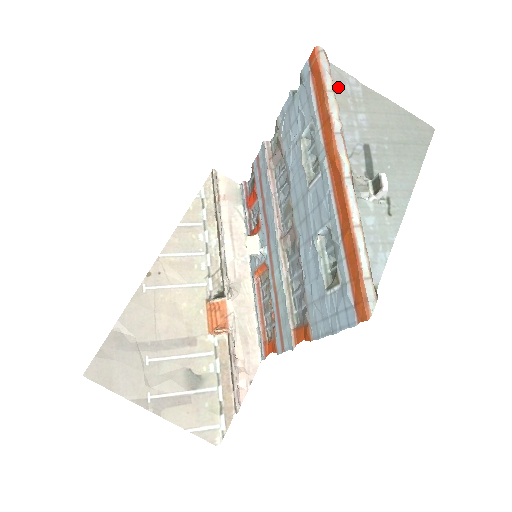
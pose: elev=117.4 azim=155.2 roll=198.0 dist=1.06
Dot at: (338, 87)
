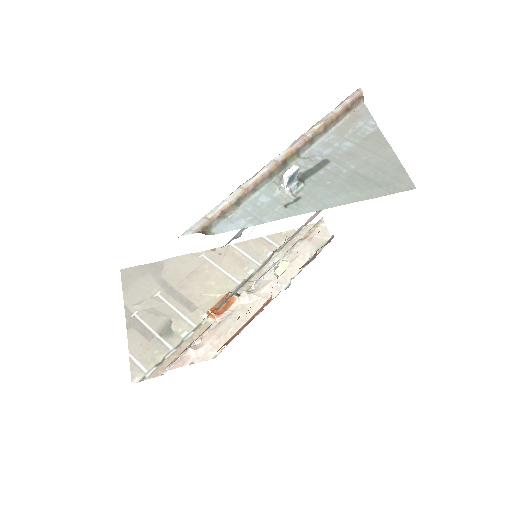
Dot at: (351, 119)
